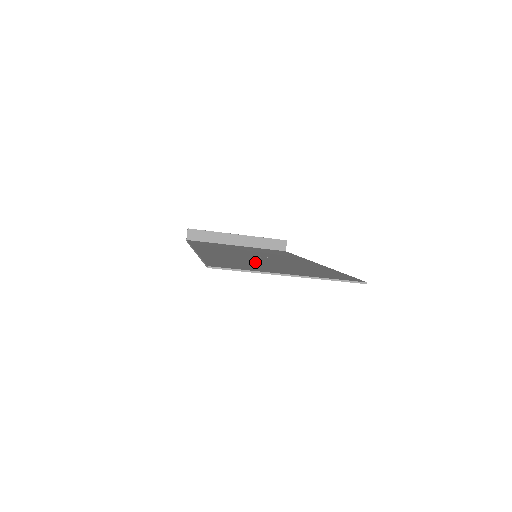
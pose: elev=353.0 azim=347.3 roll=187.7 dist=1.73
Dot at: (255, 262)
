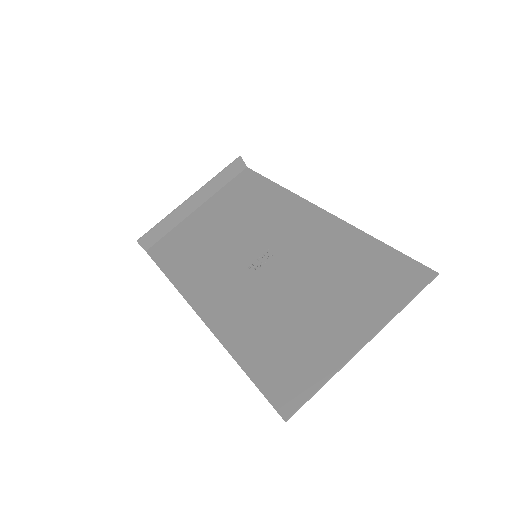
Dot at: (288, 310)
